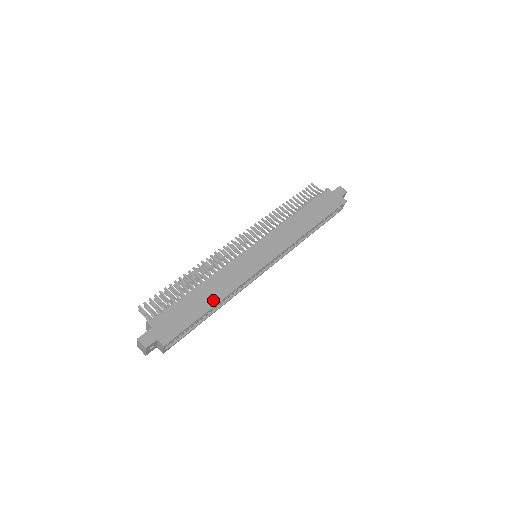
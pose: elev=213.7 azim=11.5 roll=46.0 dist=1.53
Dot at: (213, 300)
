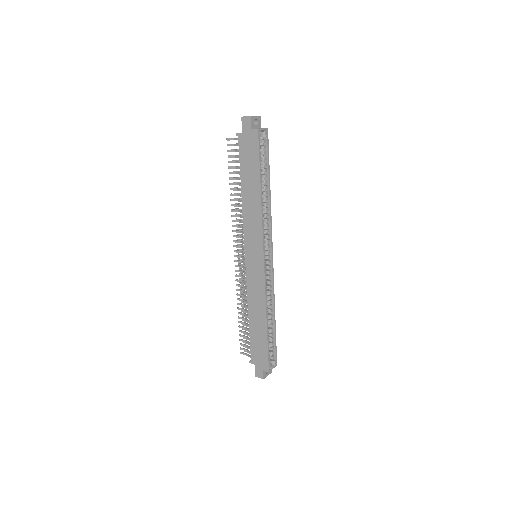
Dot at: (263, 321)
